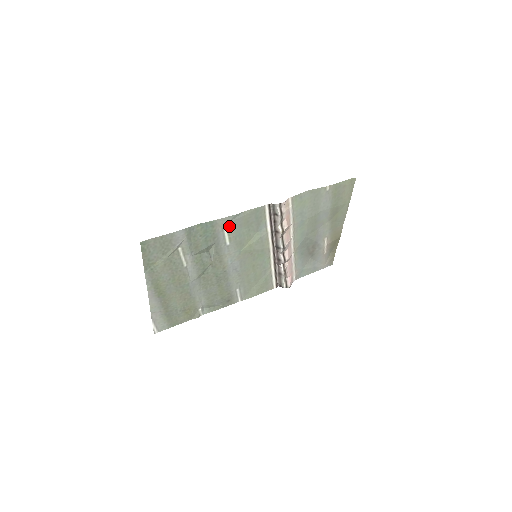
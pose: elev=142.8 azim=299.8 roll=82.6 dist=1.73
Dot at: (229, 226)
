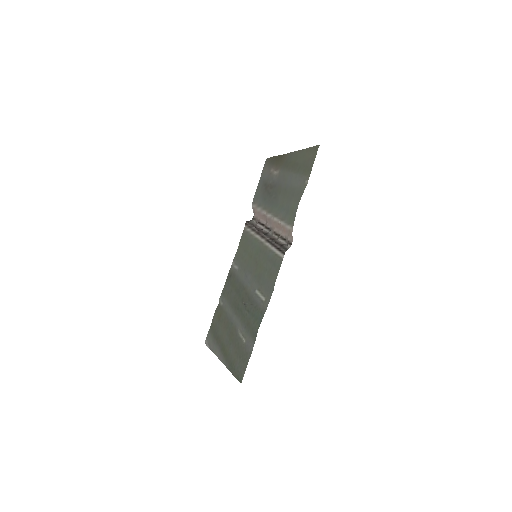
Dot at: (265, 295)
